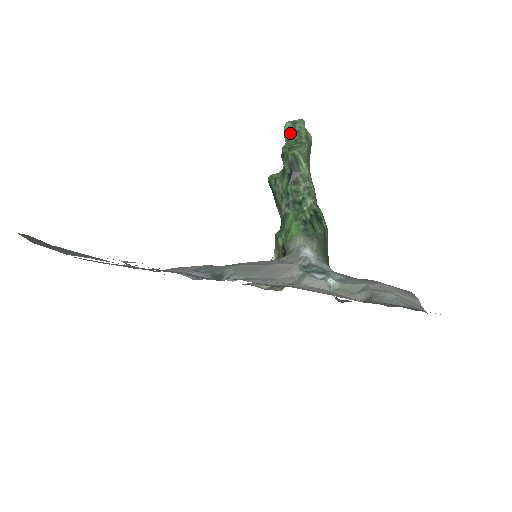
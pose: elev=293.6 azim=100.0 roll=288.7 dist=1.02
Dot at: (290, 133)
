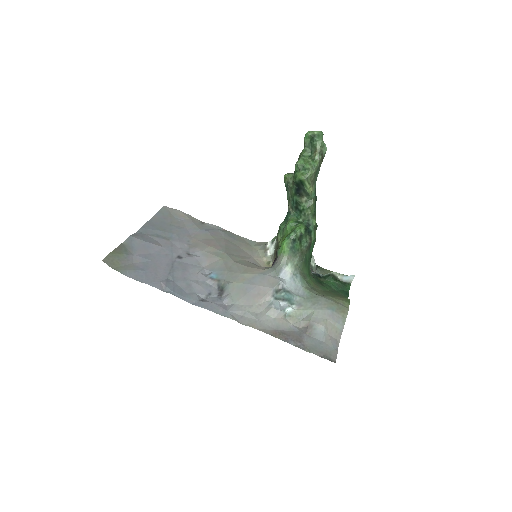
Dot at: (308, 143)
